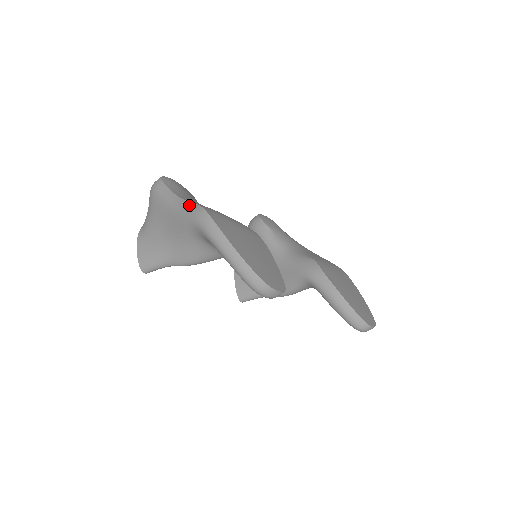
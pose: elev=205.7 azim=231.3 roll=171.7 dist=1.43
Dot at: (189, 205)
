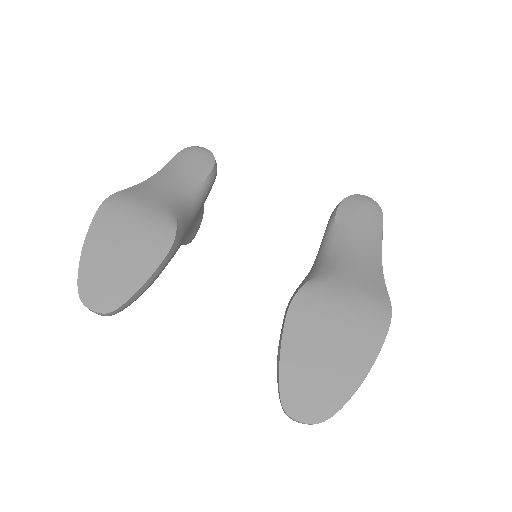
Dot at: occluded
